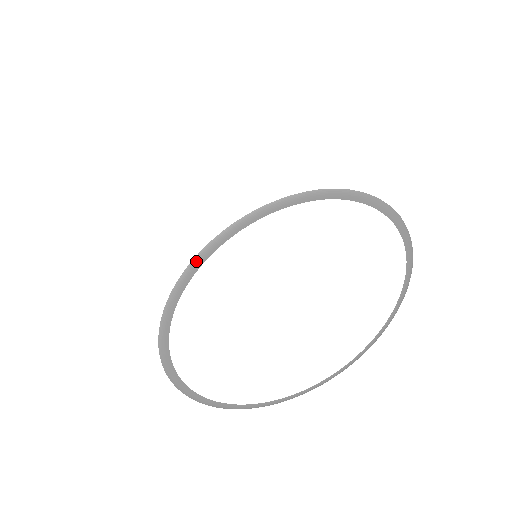
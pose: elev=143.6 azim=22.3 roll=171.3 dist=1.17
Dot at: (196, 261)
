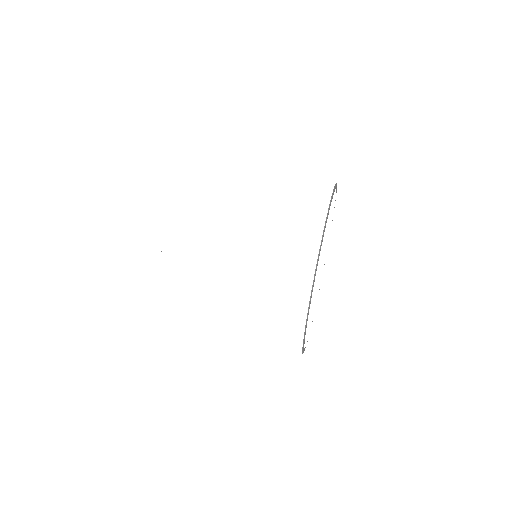
Dot at: (312, 289)
